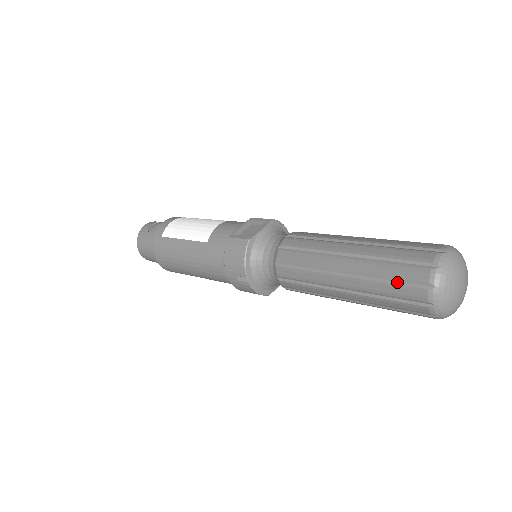
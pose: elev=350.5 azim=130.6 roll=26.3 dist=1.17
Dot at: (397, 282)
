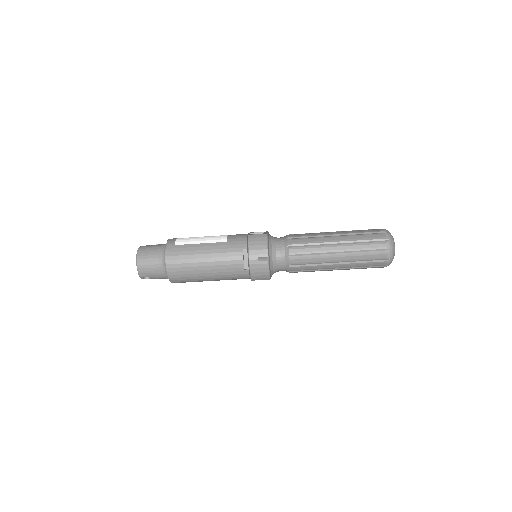
Dot at: (370, 242)
